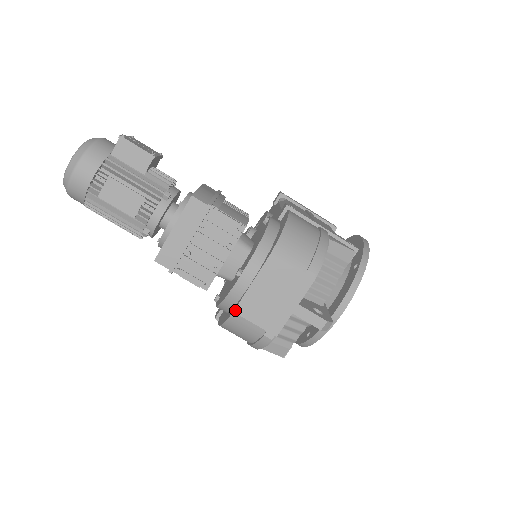
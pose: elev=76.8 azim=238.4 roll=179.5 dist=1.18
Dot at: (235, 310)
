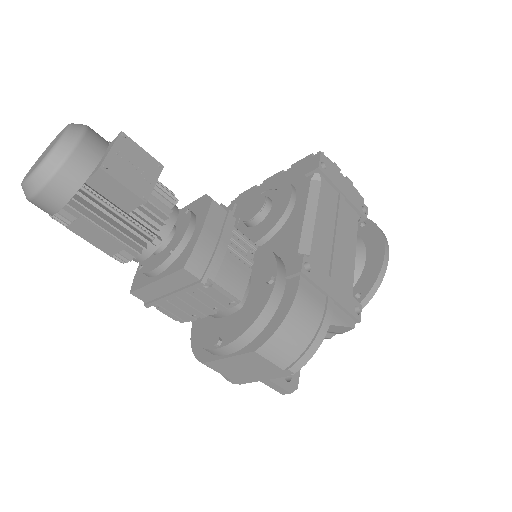
Dot at: (204, 363)
